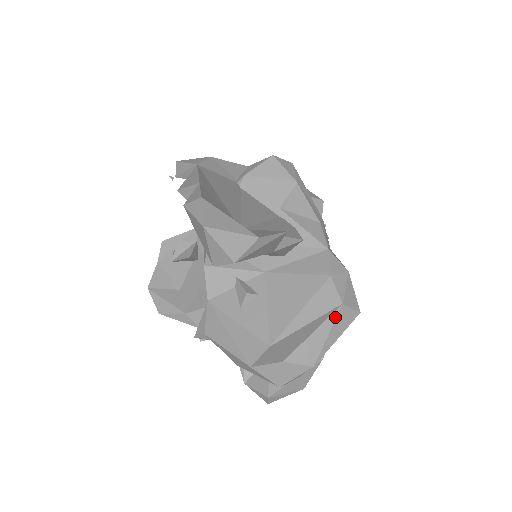
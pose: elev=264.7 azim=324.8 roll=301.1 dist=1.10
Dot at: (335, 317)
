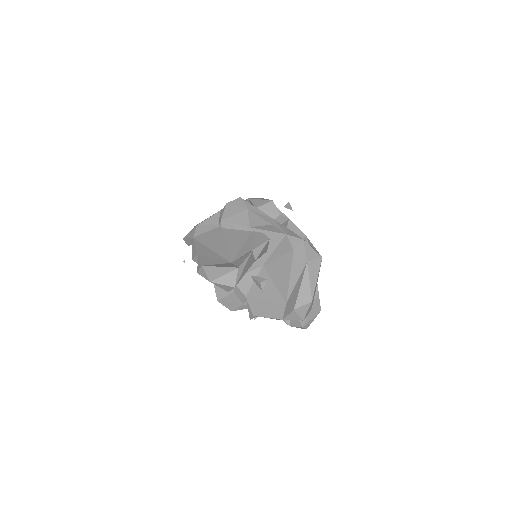
Dot at: (307, 271)
